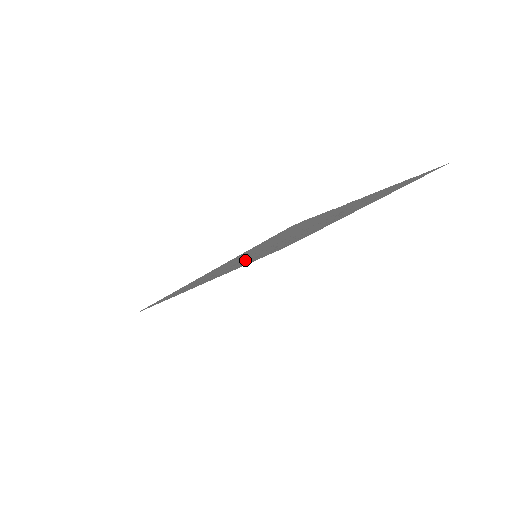
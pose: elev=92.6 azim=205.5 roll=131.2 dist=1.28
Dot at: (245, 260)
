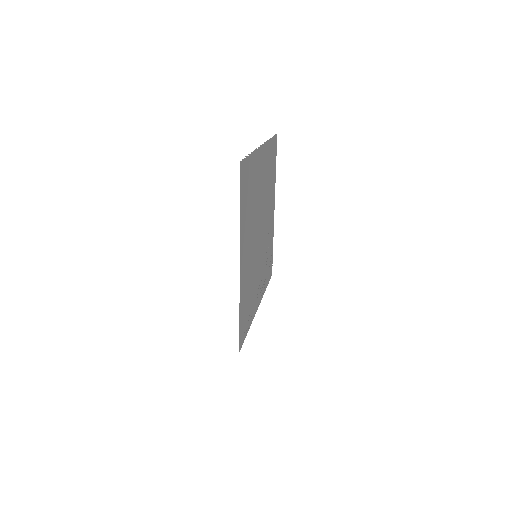
Dot at: (253, 260)
